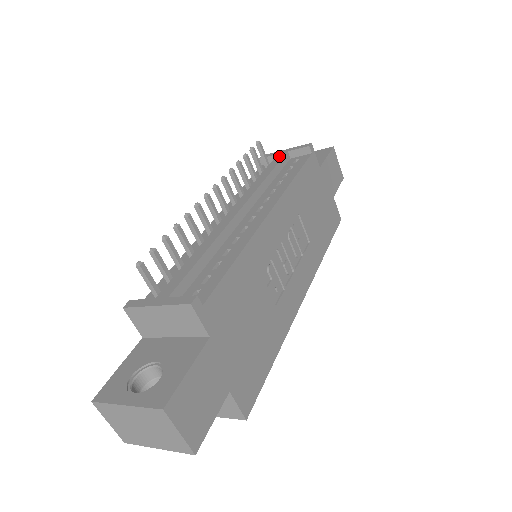
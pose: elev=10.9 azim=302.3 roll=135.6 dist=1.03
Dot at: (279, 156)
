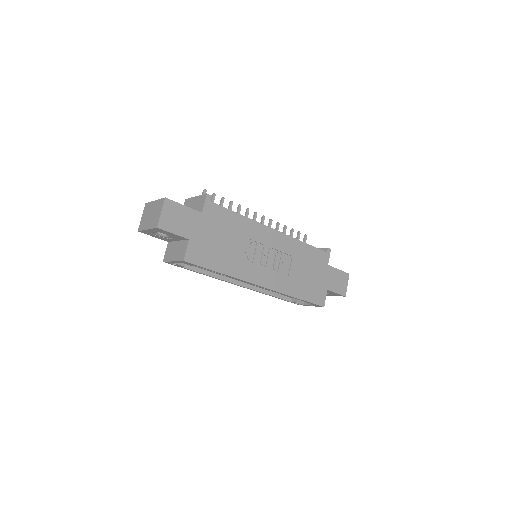
Dot at: occluded
